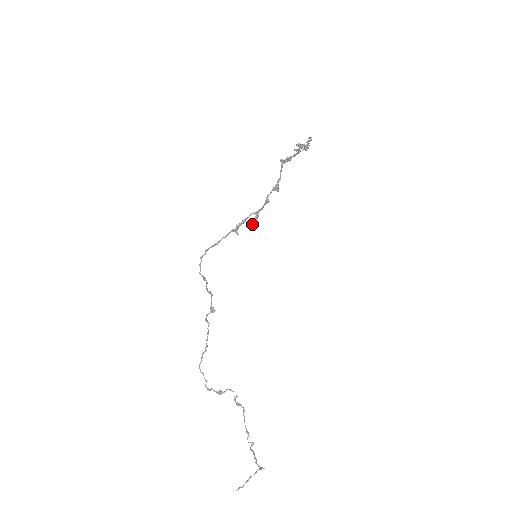
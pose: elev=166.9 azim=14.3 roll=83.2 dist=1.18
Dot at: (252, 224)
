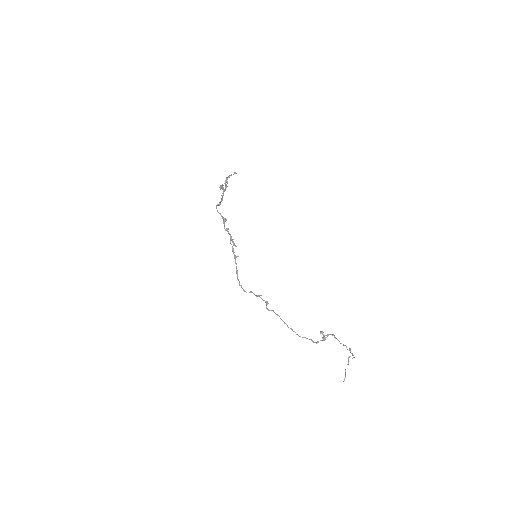
Dot at: occluded
